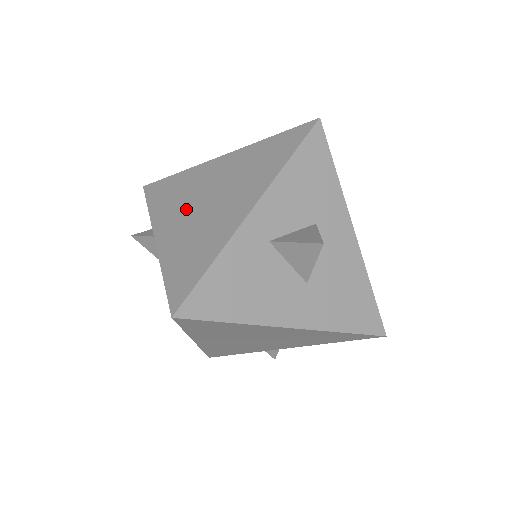
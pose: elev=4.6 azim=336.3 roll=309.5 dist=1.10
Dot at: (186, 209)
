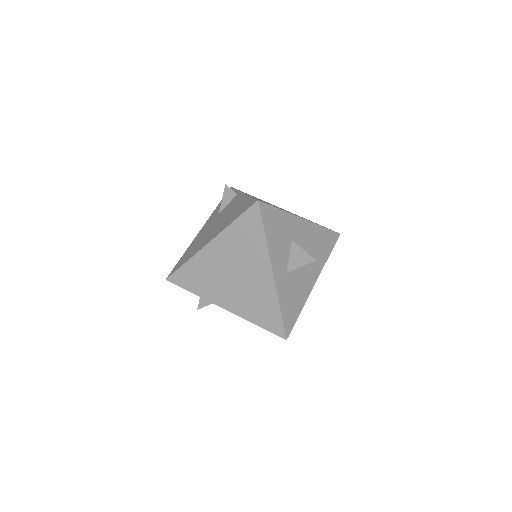
Dot at: (225, 286)
